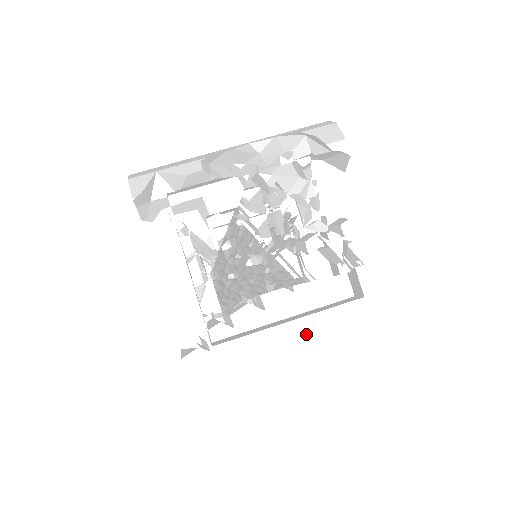
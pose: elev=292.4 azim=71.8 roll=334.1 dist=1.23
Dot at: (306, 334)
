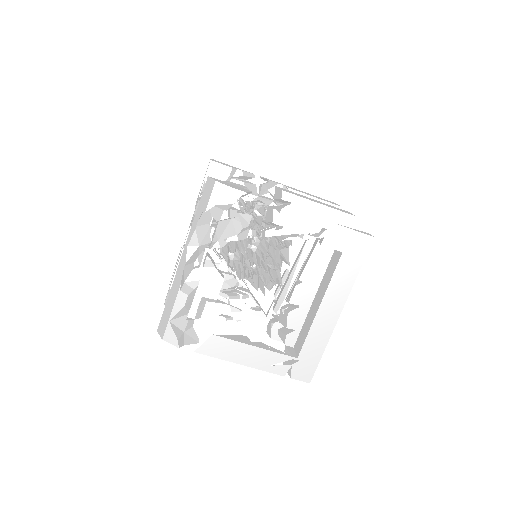
Dot at: (334, 303)
